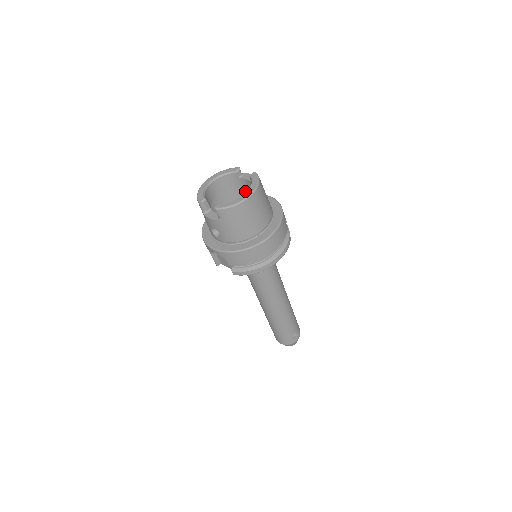
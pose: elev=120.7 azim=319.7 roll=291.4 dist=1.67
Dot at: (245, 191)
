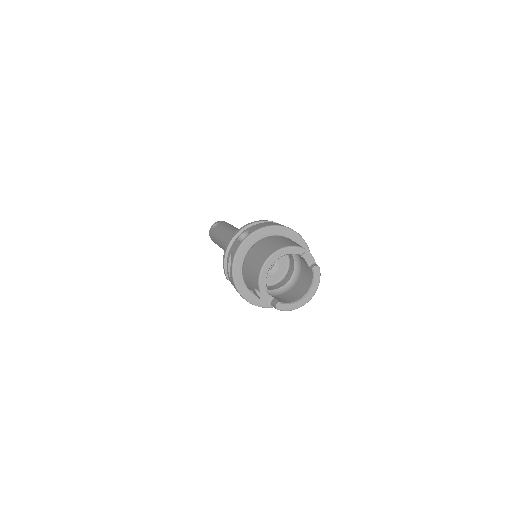
Dot at: occluded
